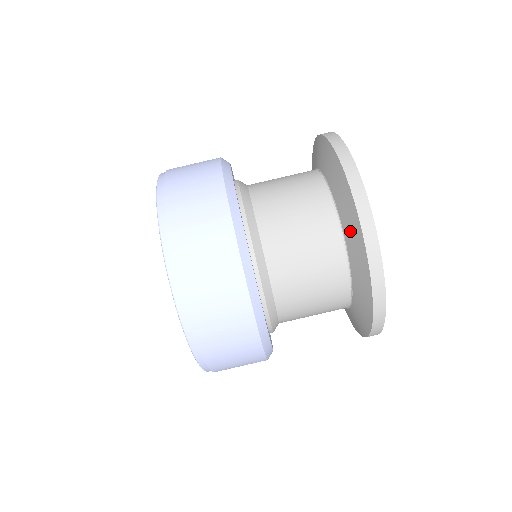
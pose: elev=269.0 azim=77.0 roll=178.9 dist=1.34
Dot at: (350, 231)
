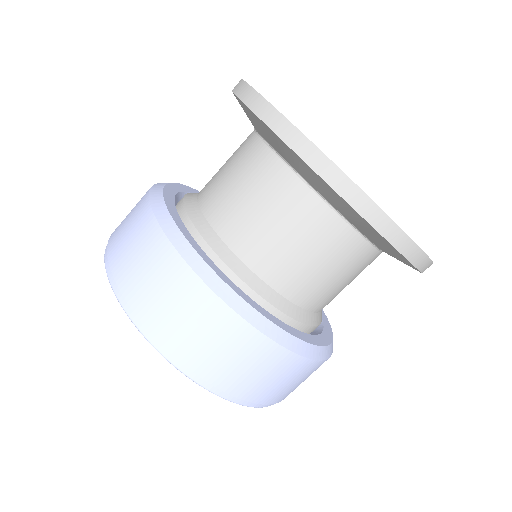
Dot at: (286, 155)
